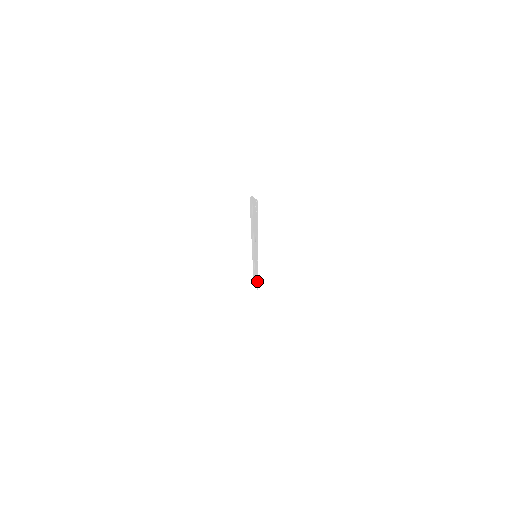
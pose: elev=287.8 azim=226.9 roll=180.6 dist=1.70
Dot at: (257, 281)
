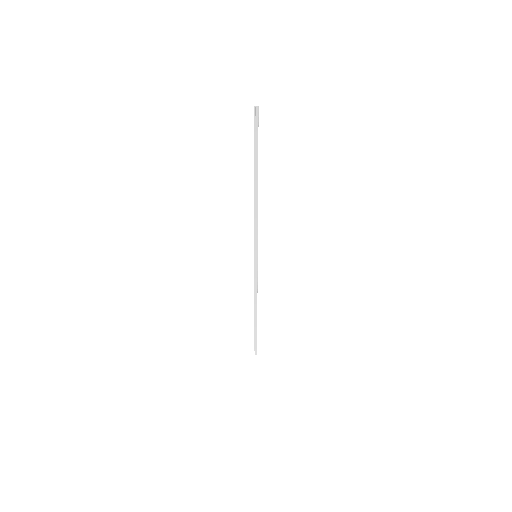
Dot at: (254, 324)
